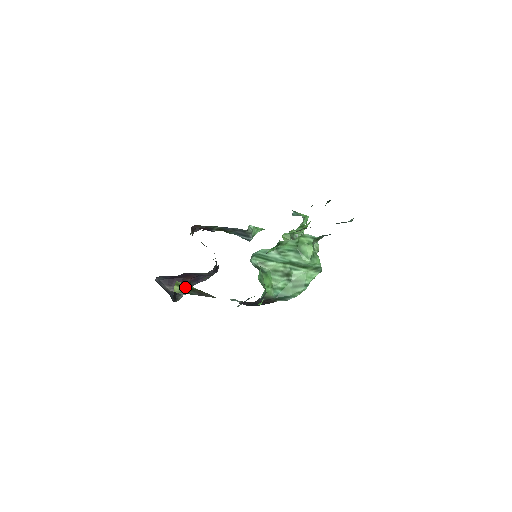
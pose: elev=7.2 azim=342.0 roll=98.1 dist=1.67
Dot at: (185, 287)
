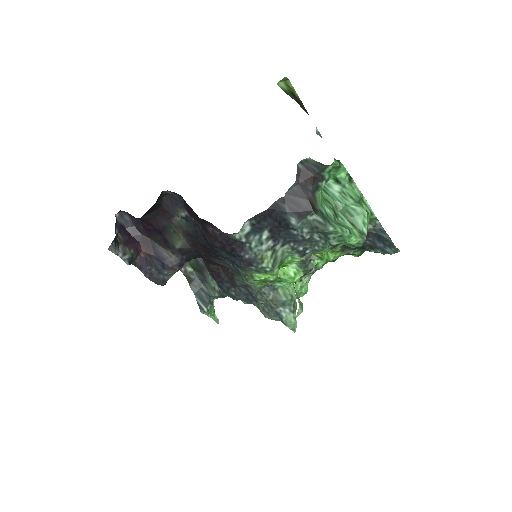
Dot at: (290, 89)
